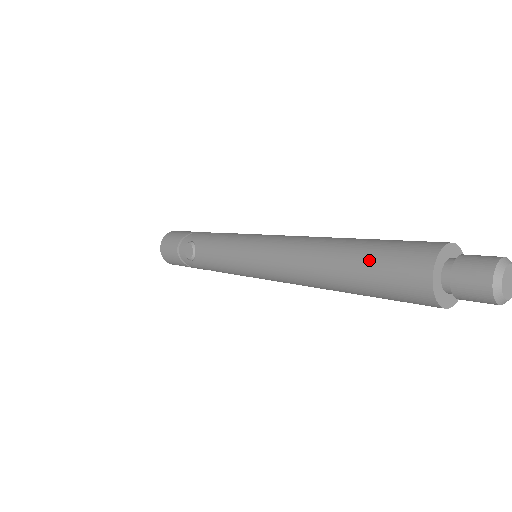
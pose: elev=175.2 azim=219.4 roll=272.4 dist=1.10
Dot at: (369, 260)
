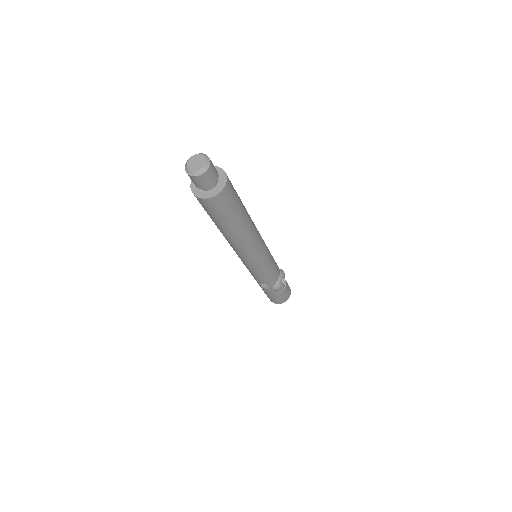
Dot at: occluded
